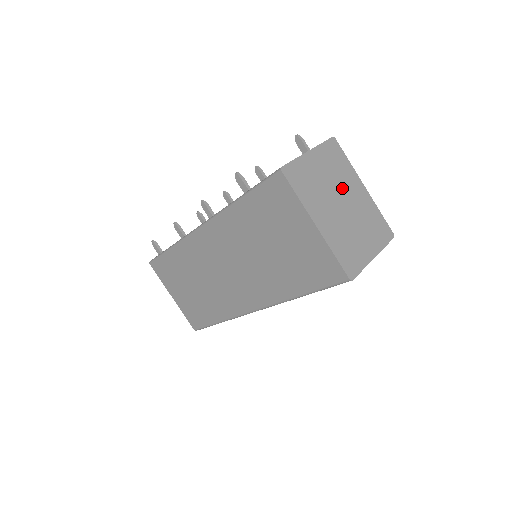
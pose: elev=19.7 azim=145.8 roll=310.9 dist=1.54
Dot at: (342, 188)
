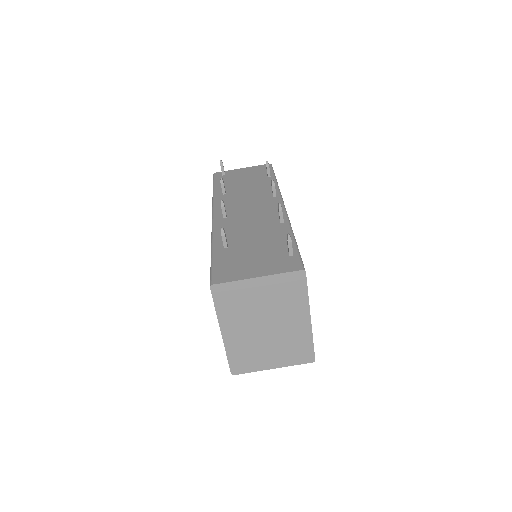
Dot at: (277, 314)
